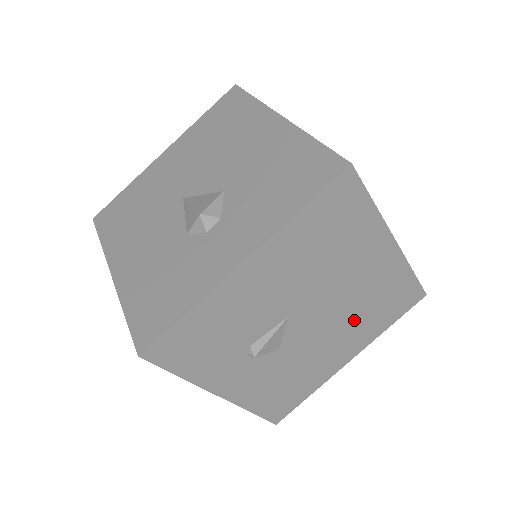
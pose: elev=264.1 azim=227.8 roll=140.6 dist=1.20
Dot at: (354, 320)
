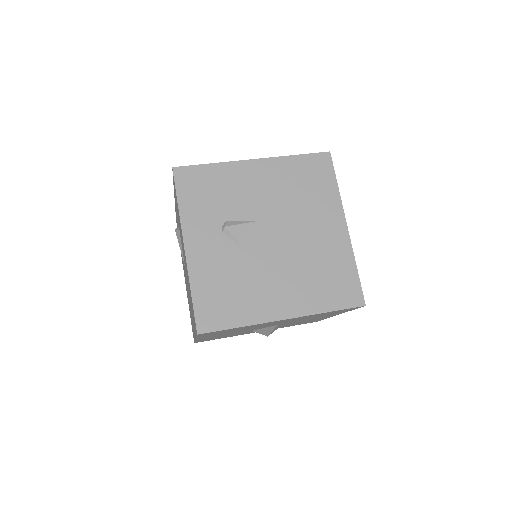
Dot at: (301, 272)
